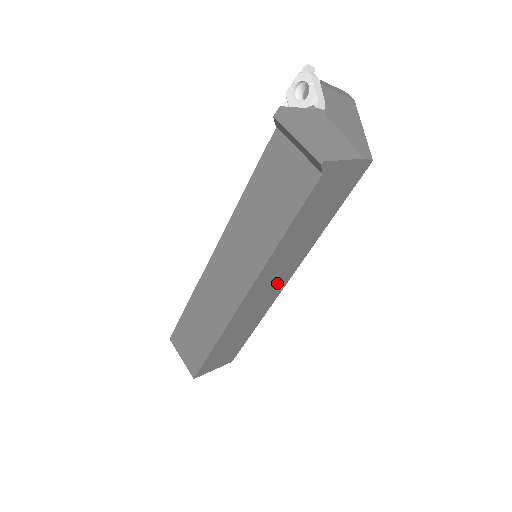
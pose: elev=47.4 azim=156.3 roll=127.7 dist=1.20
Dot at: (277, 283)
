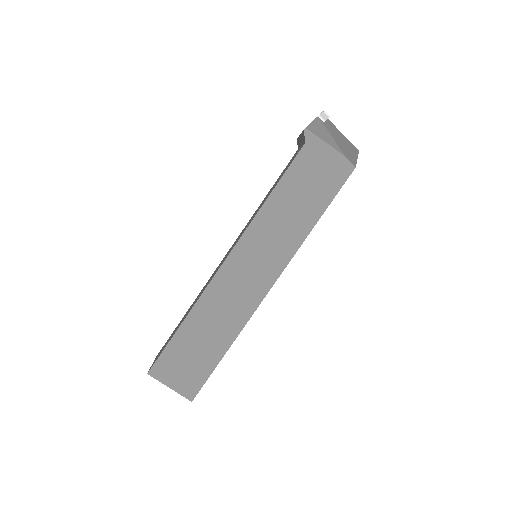
Dot at: (260, 274)
